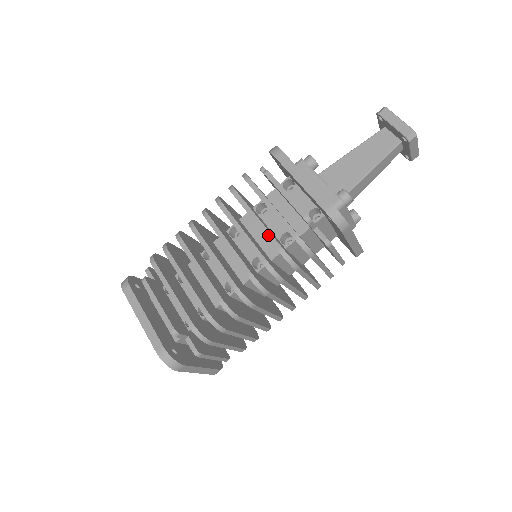
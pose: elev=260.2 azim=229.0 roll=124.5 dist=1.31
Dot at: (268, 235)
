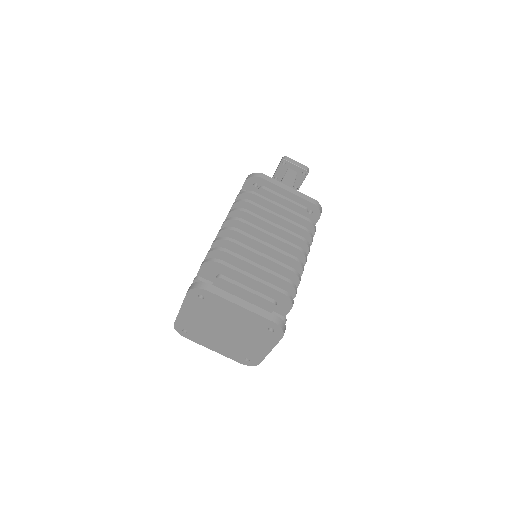
Dot at: occluded
